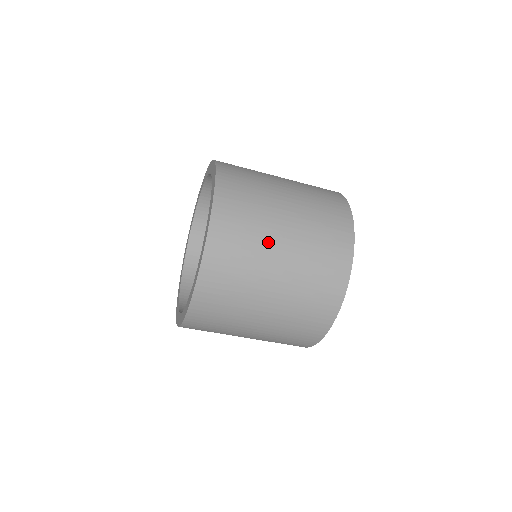
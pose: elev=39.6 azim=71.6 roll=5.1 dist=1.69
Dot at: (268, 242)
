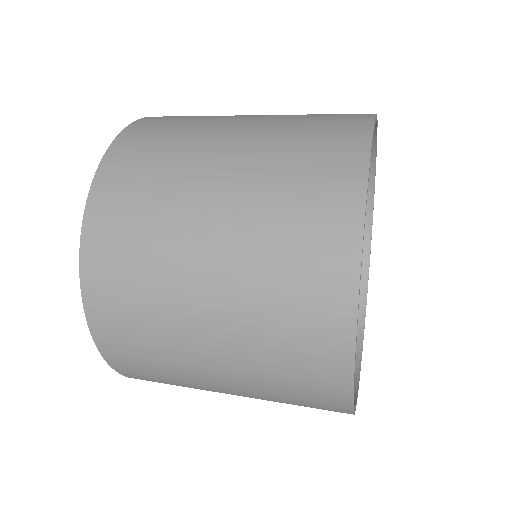
Dot at: (178, 296)
